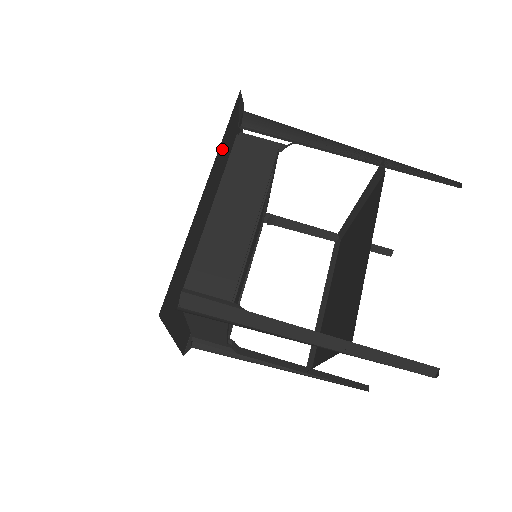
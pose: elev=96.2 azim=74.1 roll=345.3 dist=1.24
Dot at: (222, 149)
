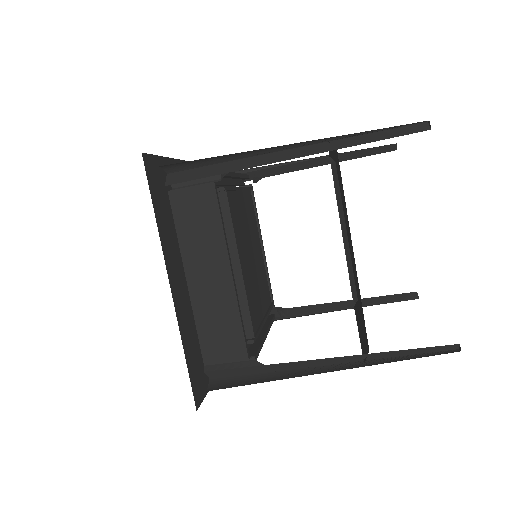
Dot at: (163, 220)
